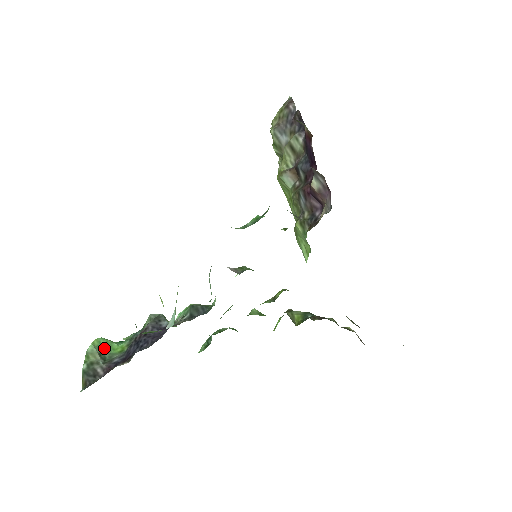
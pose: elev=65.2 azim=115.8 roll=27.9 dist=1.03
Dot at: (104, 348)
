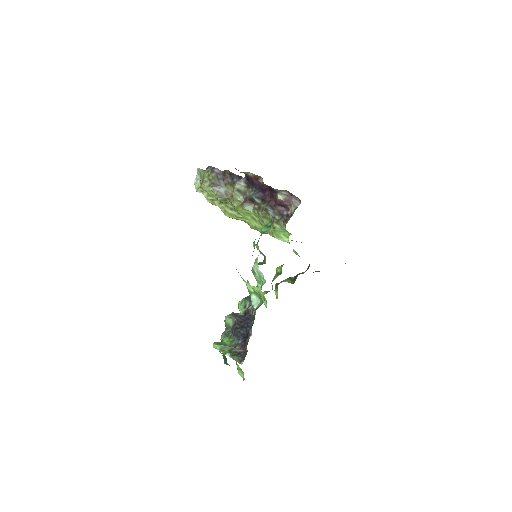
Dot at: occluded
